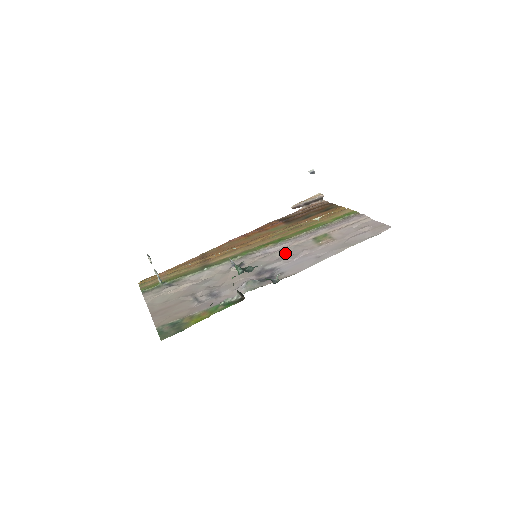
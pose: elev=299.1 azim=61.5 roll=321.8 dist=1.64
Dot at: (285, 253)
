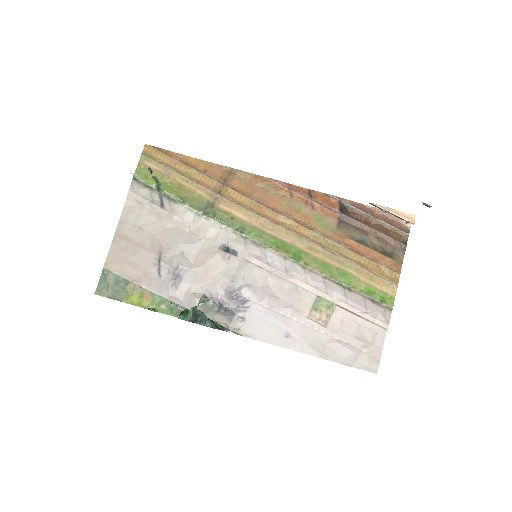
Dot at: (279, 286)
